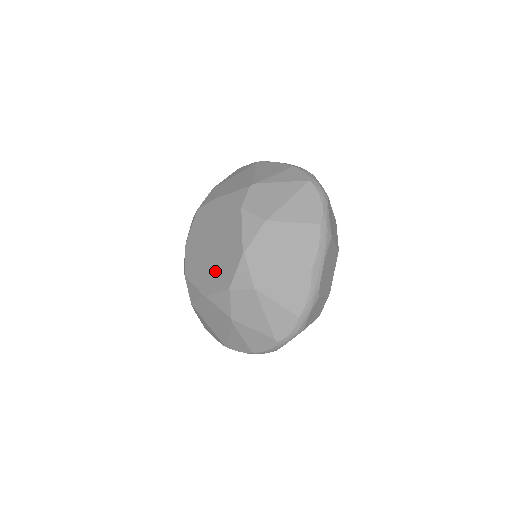
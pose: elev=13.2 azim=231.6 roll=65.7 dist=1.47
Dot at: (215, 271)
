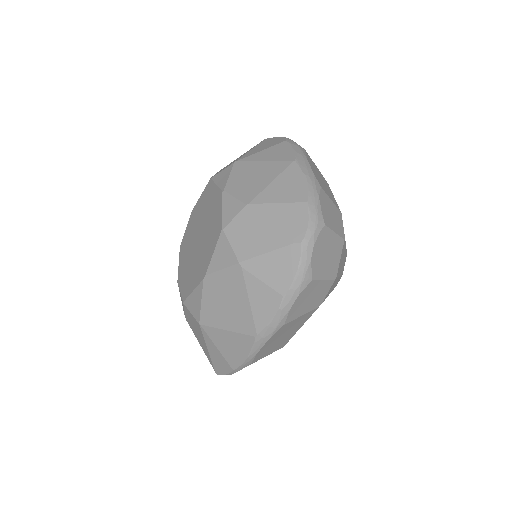
Dot at: (206, 245)
